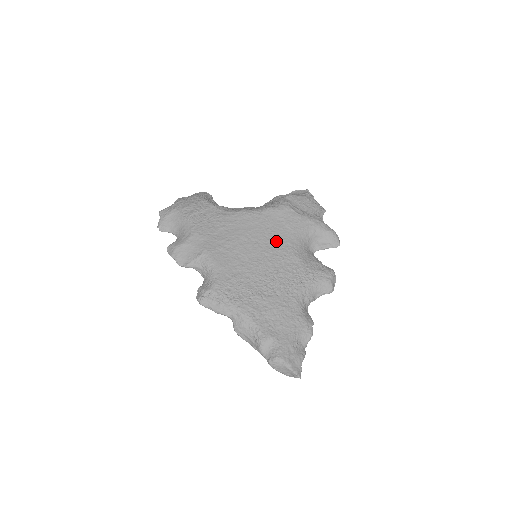
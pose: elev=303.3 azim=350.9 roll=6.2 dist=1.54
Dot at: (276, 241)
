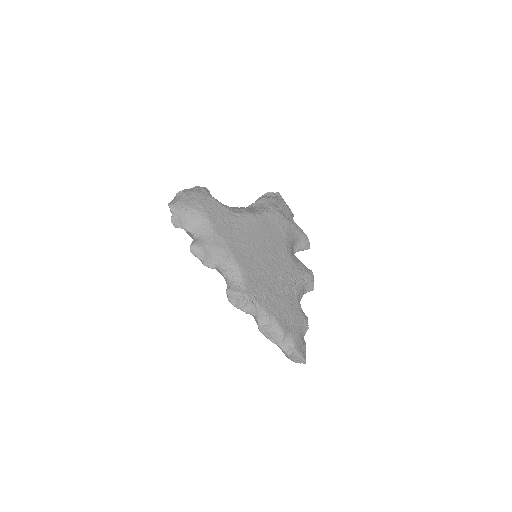
Dot at: (277, 245)
